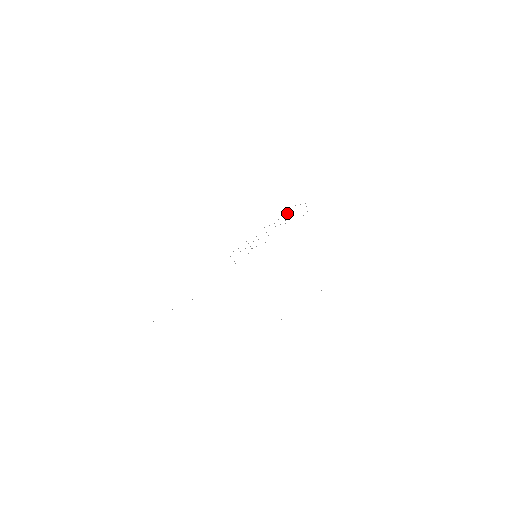
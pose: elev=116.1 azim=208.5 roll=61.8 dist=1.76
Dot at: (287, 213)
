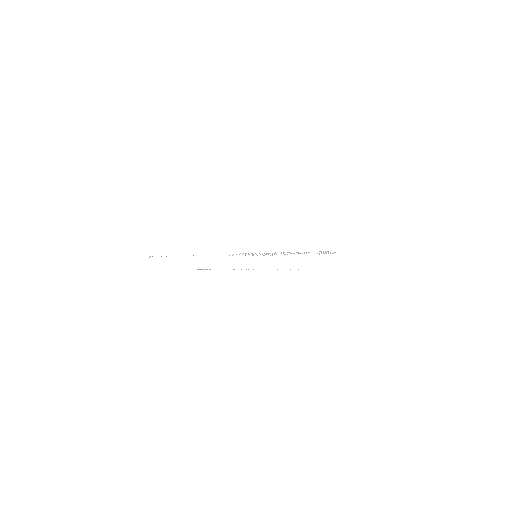
Dot at: occluded
